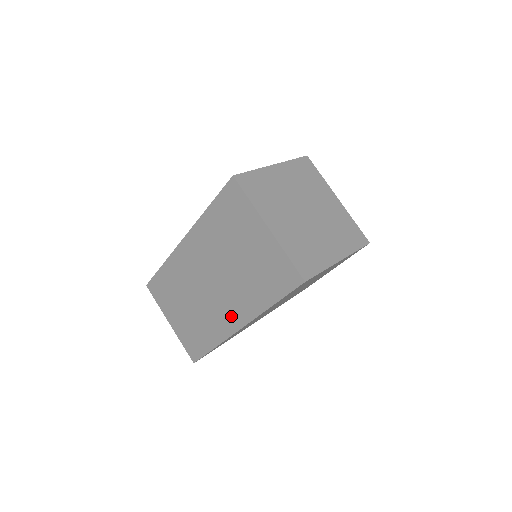
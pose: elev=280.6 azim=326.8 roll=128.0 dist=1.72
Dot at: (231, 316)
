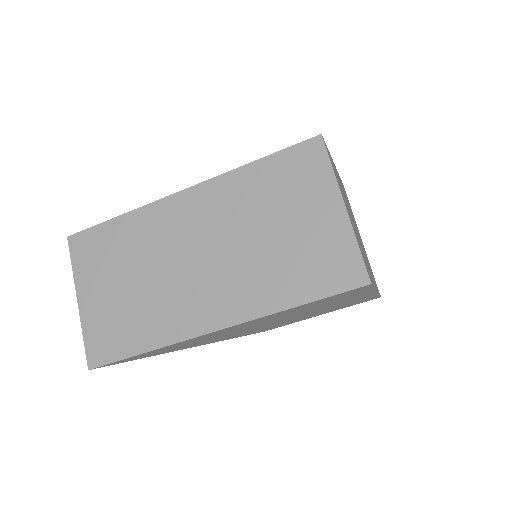
Dot at: (212, 308)
